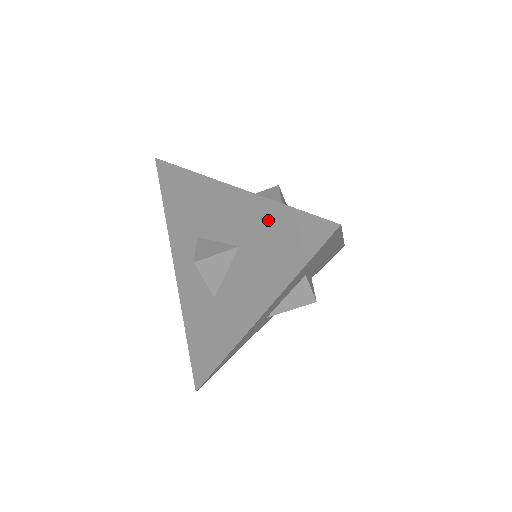
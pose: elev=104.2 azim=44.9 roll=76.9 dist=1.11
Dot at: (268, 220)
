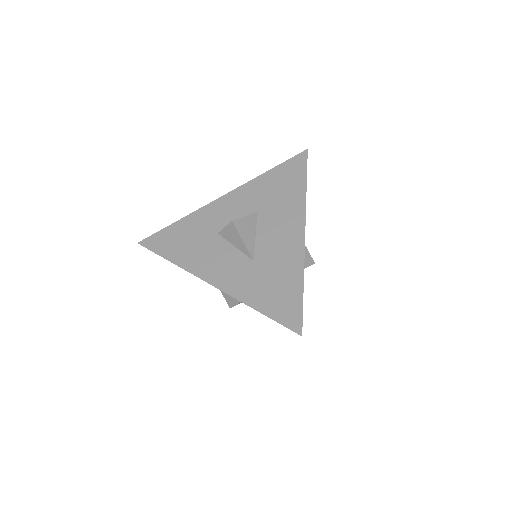
Dot at: occluded
